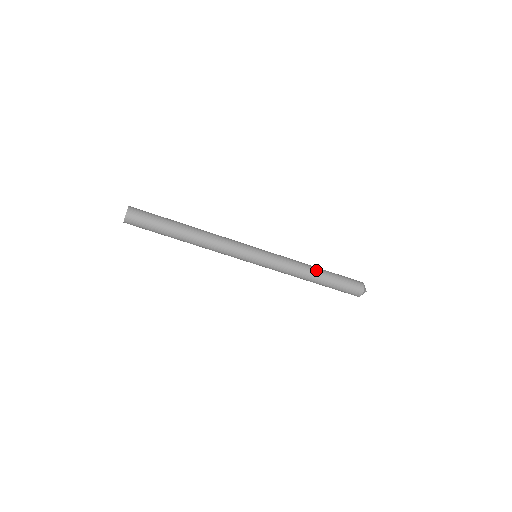
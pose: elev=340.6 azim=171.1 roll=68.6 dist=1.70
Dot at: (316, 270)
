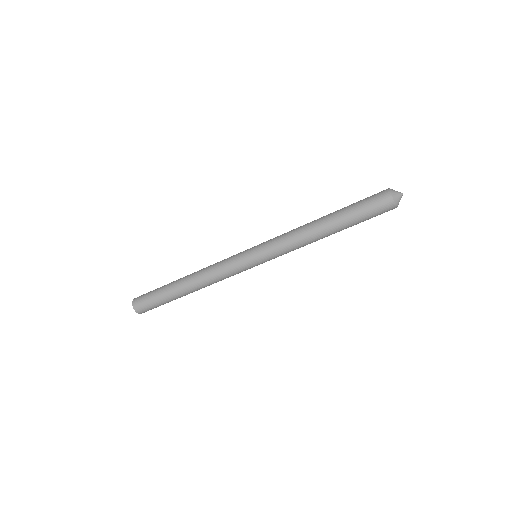
Dot at: (320, 218)
